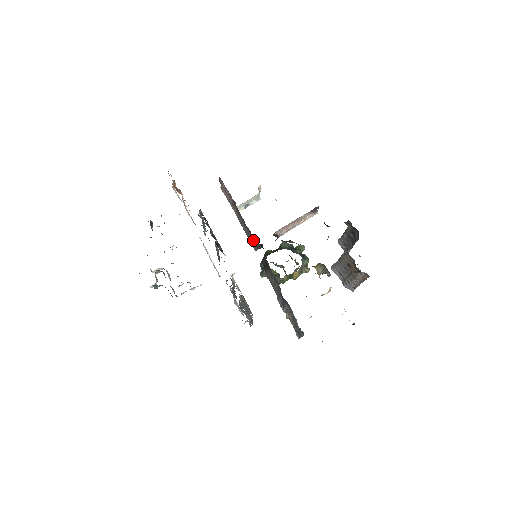
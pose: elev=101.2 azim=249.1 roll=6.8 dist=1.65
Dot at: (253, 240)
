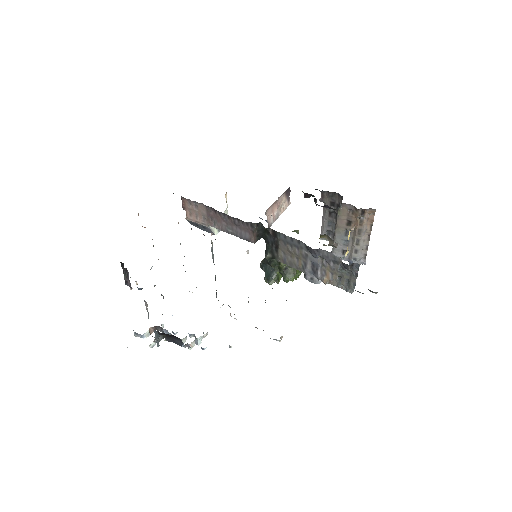
Dot at: (247, 230)
